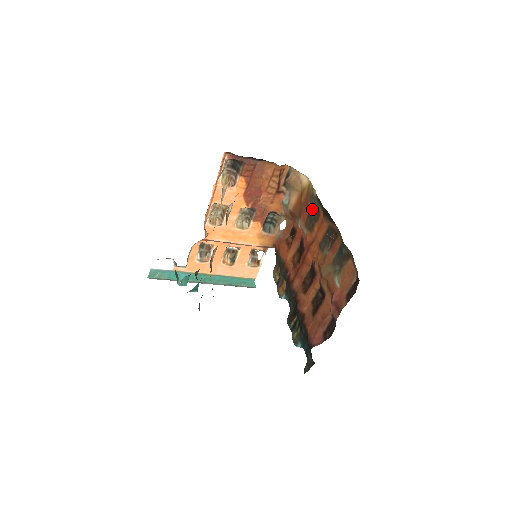
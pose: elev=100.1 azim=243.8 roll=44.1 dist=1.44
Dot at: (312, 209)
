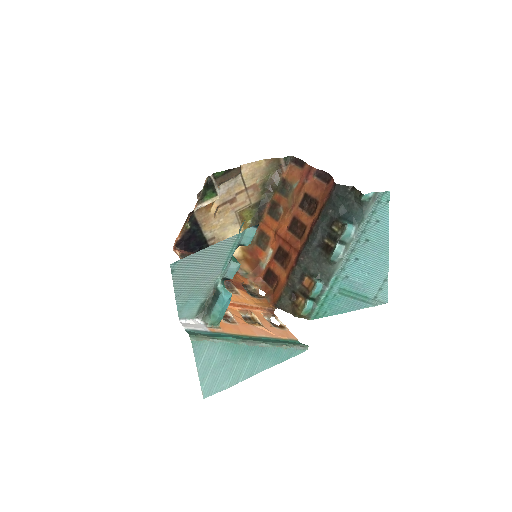
Dot at: (256, 241)
